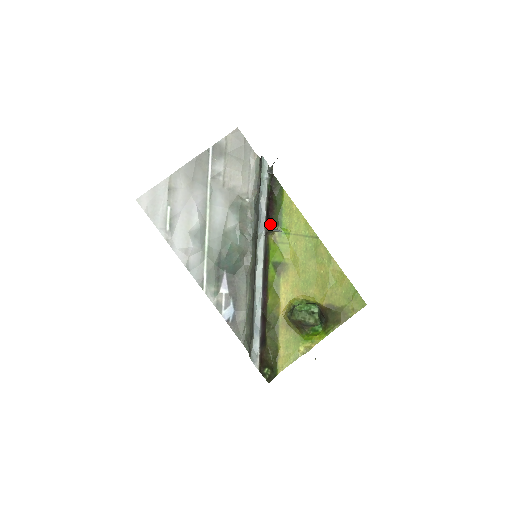
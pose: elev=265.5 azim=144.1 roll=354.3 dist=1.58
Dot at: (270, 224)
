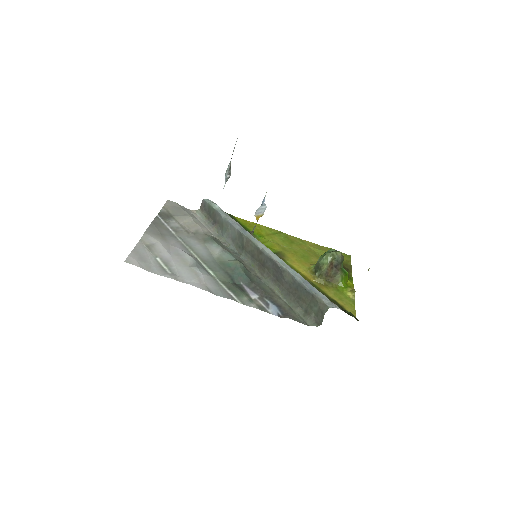
Dot at: occluded
